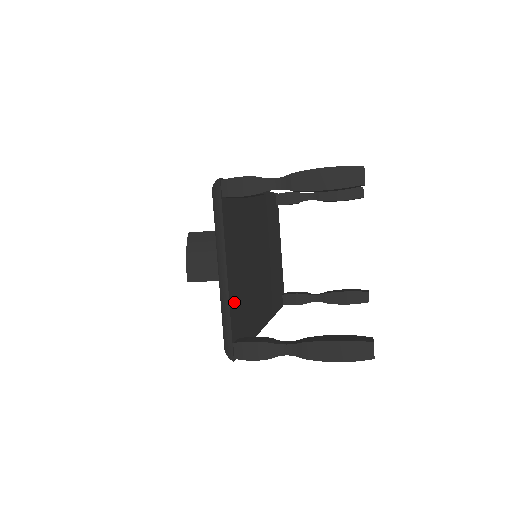
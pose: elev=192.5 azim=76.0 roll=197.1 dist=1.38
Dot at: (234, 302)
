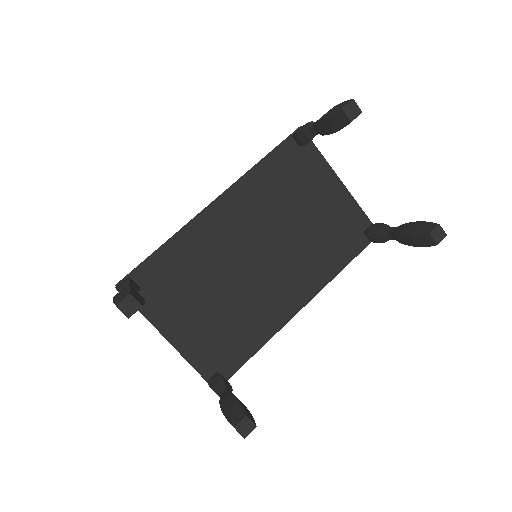
Dot at: (196, 350)
